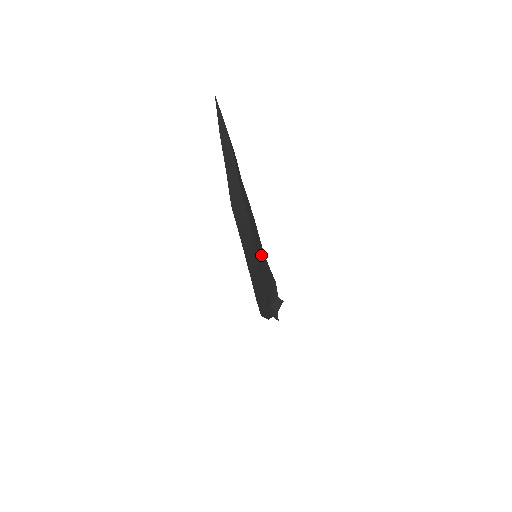
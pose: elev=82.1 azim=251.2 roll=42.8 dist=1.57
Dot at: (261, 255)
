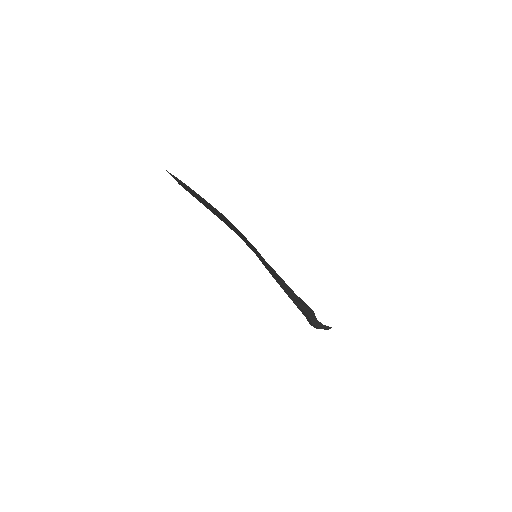
Dot at: occluded
